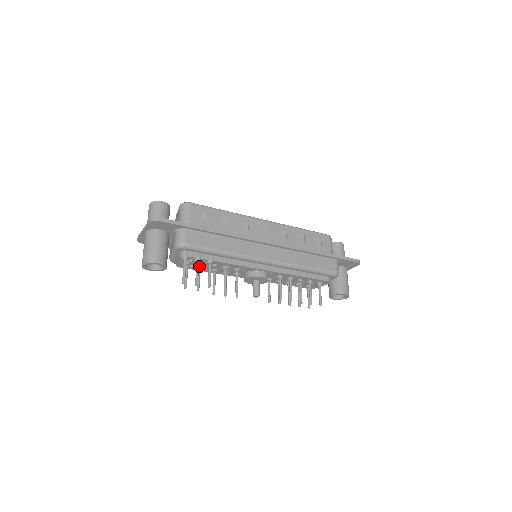
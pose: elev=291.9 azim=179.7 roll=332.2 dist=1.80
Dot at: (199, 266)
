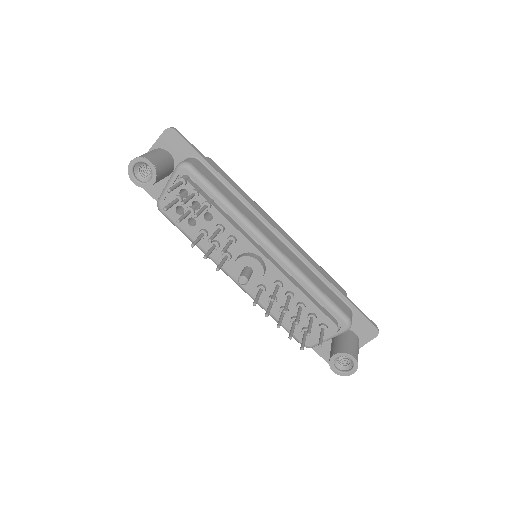
Dot at: (191, 208)
